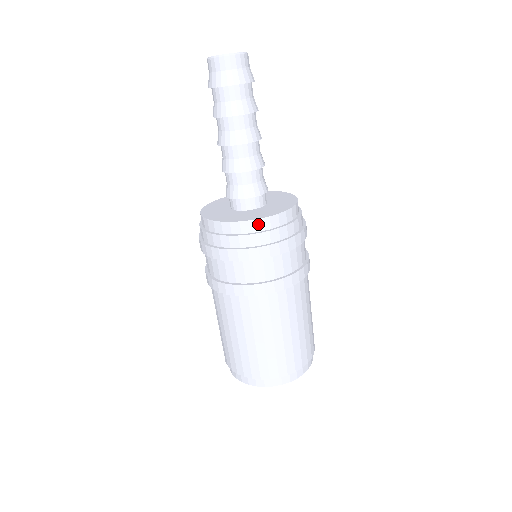
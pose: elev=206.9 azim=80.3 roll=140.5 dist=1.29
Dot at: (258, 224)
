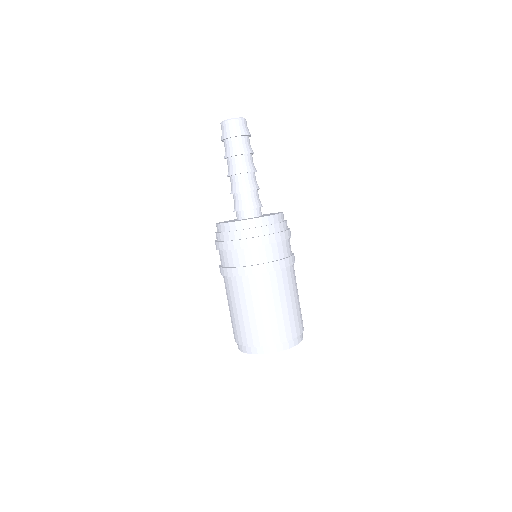
Dot at: (247, 223)
